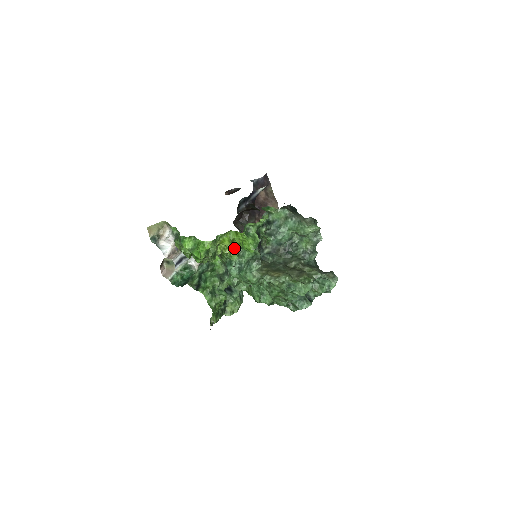
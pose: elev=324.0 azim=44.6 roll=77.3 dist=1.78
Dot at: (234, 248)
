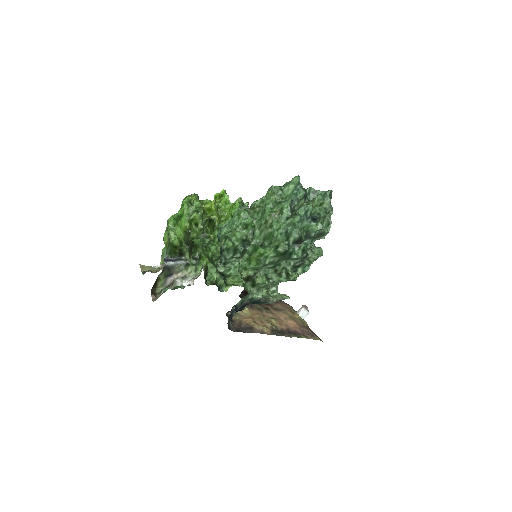
Dot at: occluded
